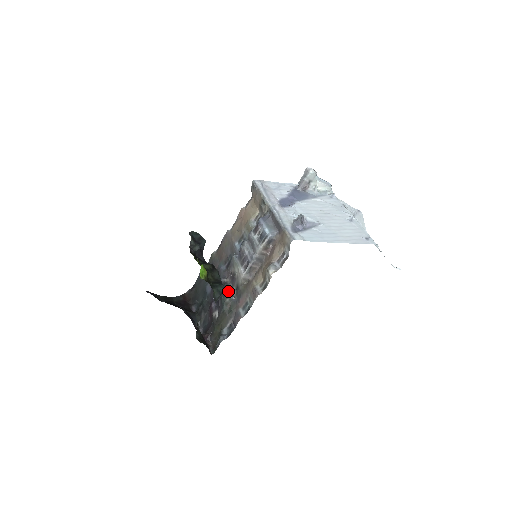
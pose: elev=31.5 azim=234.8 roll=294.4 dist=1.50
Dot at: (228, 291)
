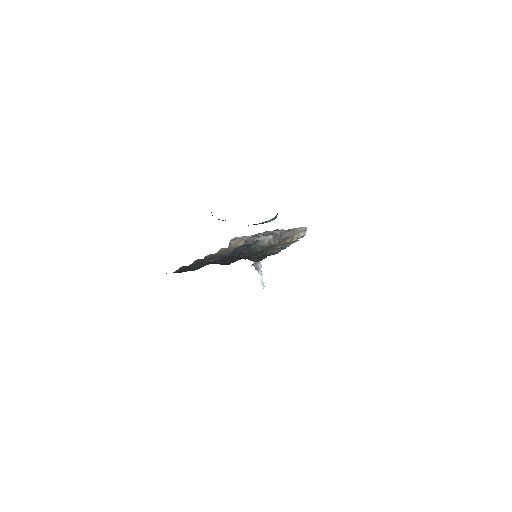
Dot at: occluded
